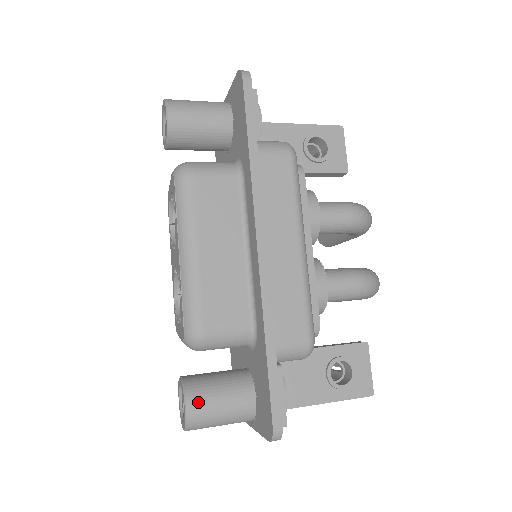
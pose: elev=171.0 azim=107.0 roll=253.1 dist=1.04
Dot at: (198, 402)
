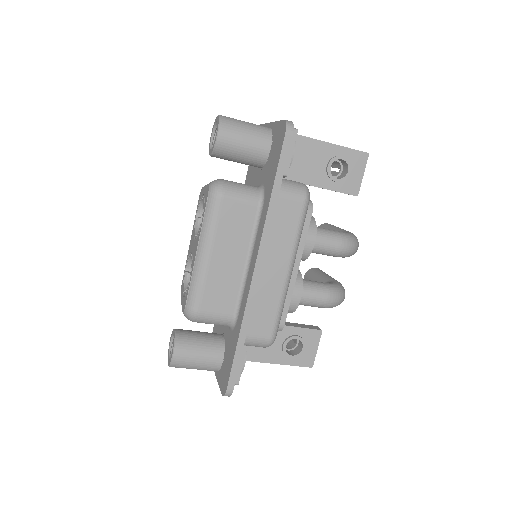
Dot at: (182, 354)
